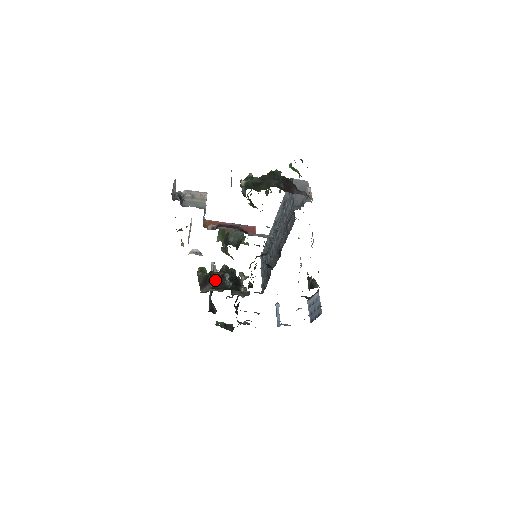
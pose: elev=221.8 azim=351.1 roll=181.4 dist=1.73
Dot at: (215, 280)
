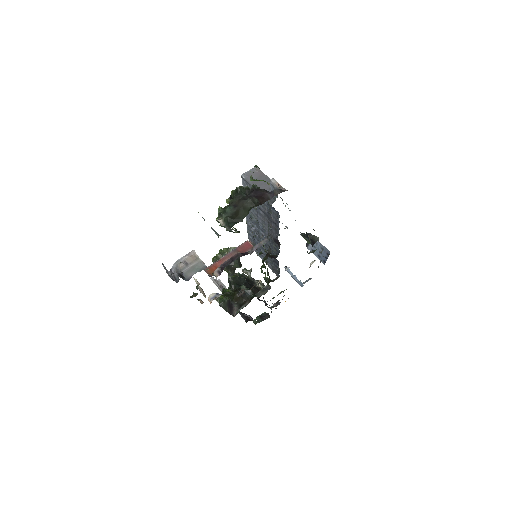
Dot at: (235, 297)
